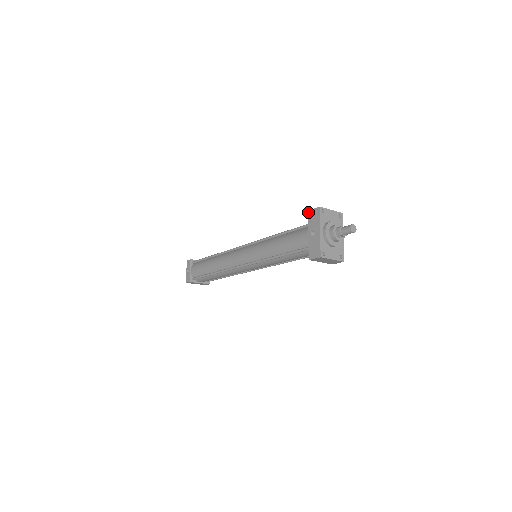
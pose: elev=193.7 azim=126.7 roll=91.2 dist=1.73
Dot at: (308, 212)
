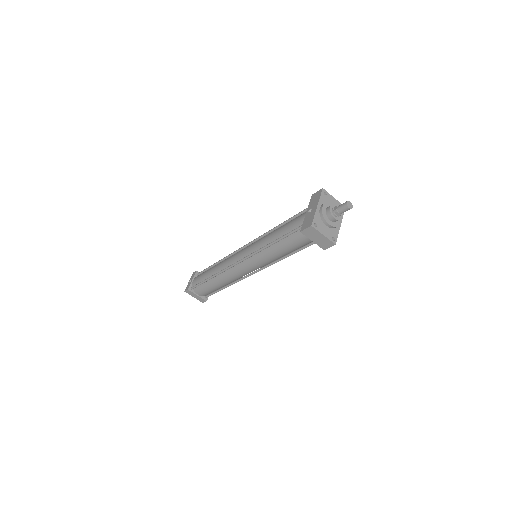
Dot at: (311, 196)
